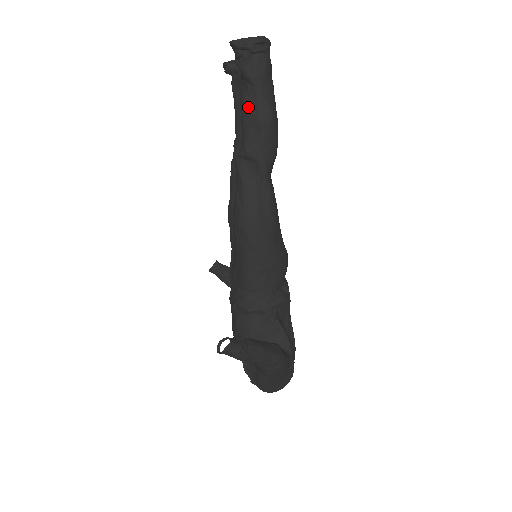
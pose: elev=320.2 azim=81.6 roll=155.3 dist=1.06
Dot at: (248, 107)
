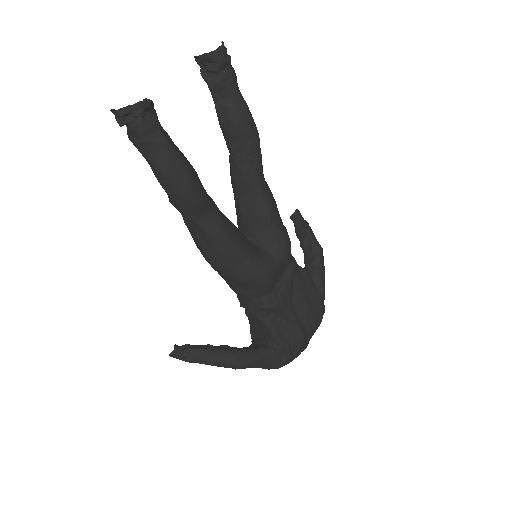
Dot at: occluded
